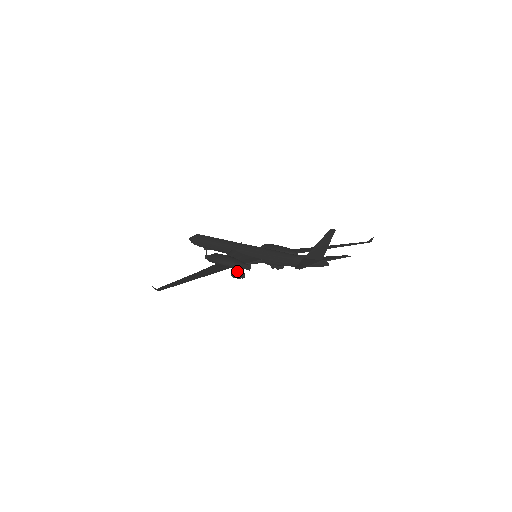
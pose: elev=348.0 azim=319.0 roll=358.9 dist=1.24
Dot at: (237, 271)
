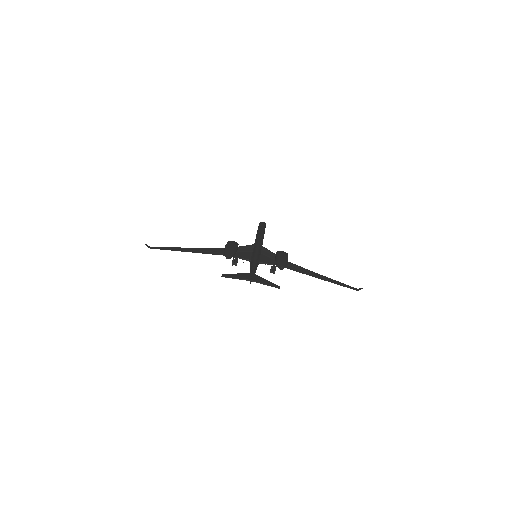
Dot at: occluded
